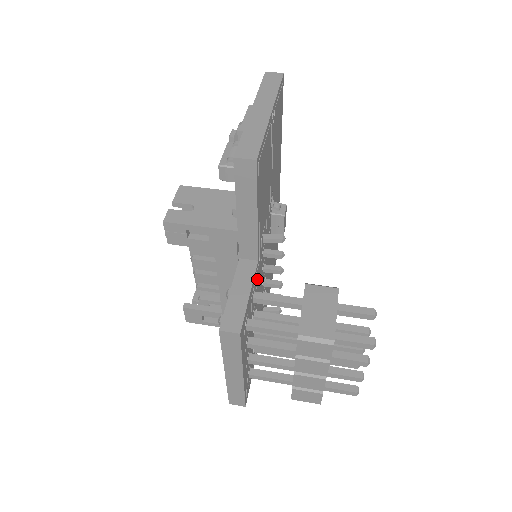
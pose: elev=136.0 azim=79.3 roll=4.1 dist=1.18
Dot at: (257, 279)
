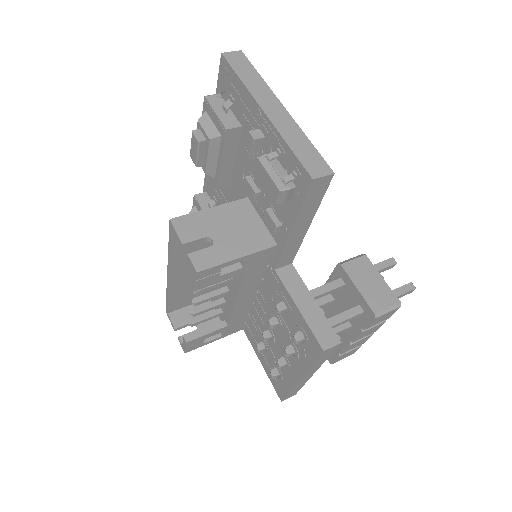
Dot at: occluded
